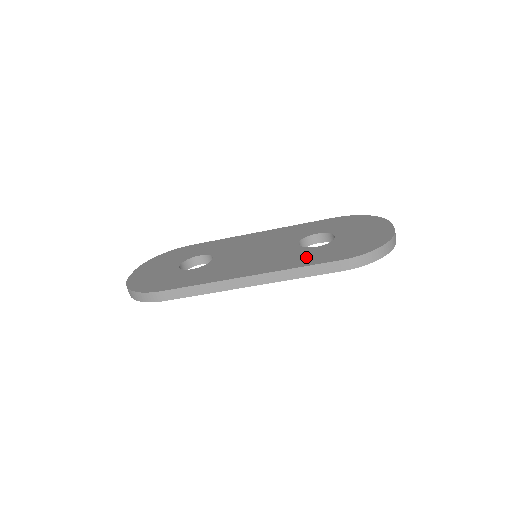
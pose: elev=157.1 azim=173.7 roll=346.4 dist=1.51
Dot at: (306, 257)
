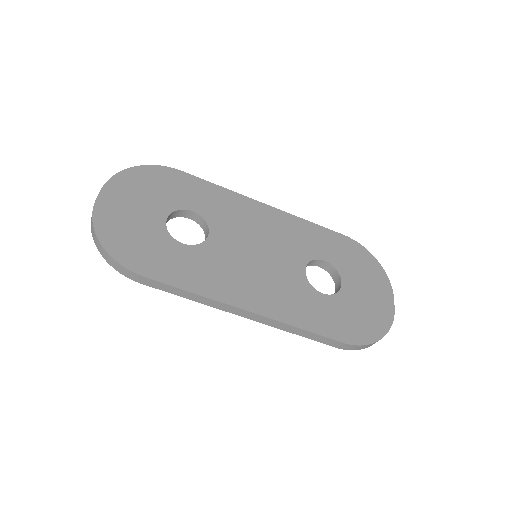
Dot at: (311, 311)
